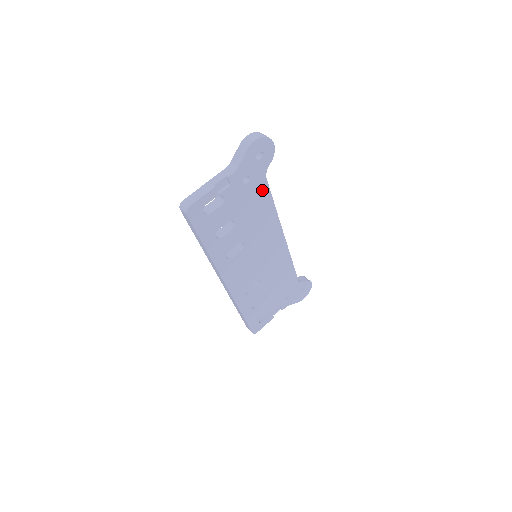
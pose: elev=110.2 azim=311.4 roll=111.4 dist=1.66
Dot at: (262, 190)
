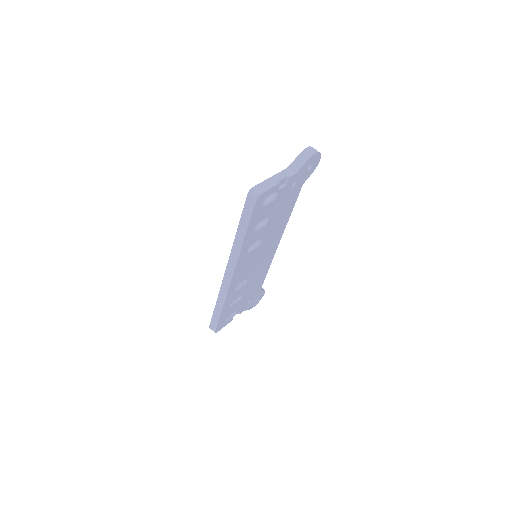
Dot at: (294, 197)
